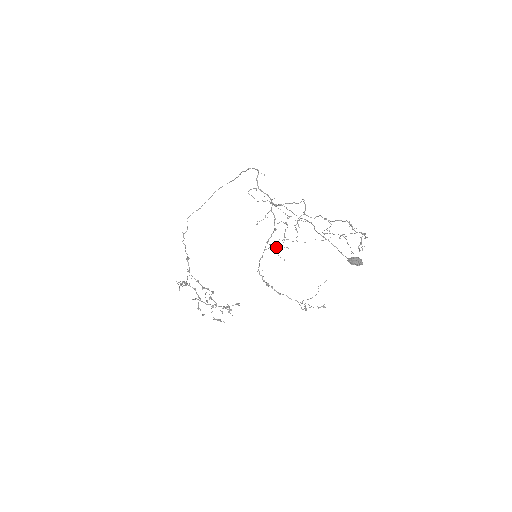
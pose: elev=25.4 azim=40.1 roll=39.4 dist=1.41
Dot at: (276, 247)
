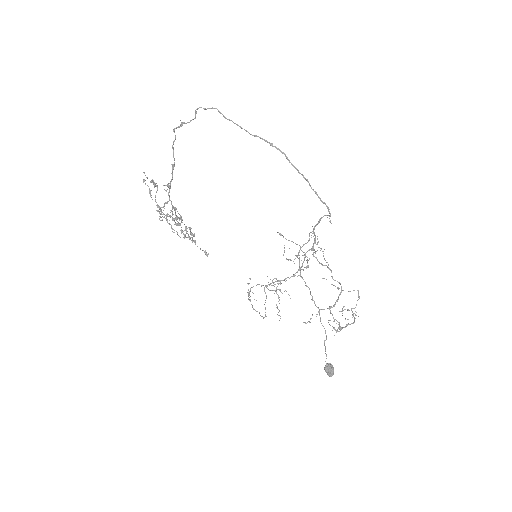
Dot at: occluded
